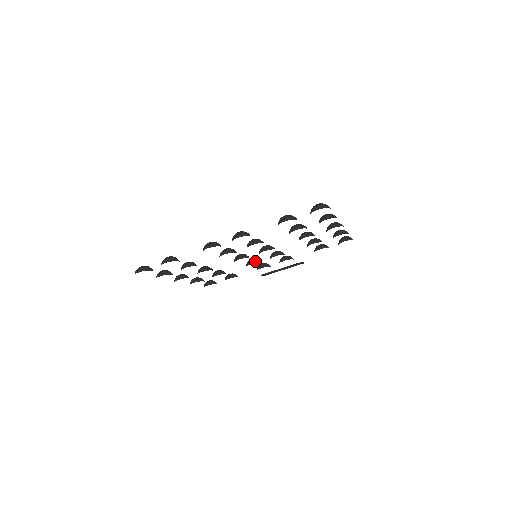
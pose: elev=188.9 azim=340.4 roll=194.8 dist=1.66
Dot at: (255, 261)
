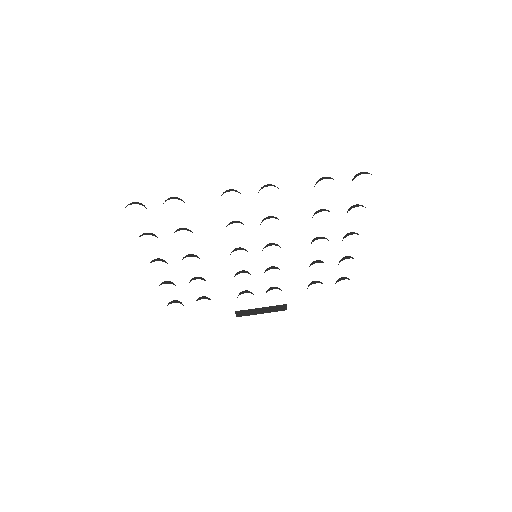
Dot at: (247, 272)
